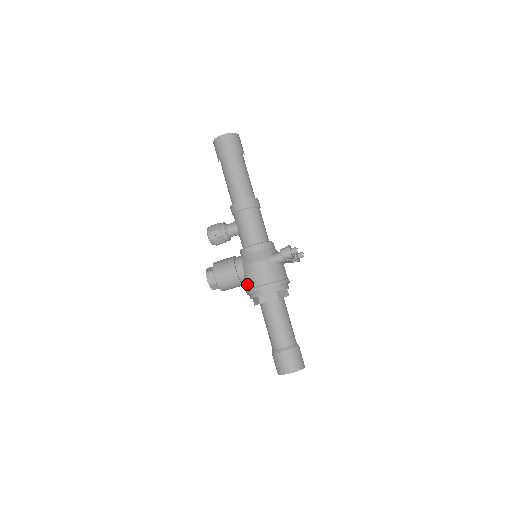
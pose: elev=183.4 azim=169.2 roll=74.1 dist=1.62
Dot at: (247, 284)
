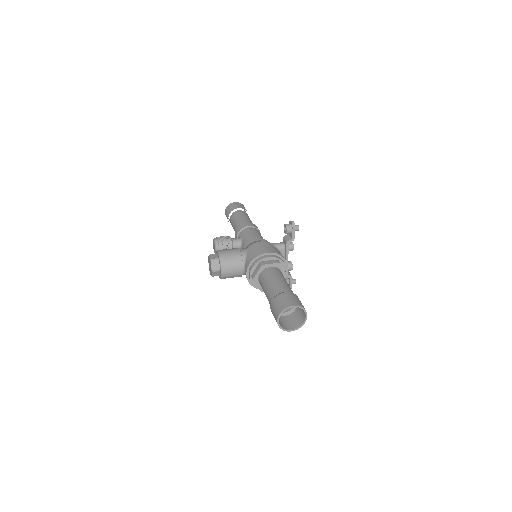
Dot at: (249, 257)
